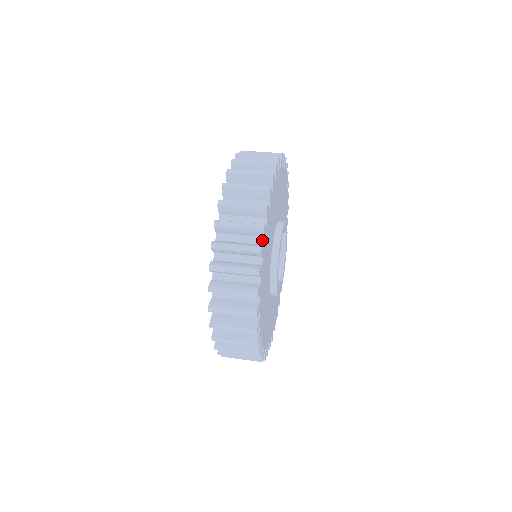
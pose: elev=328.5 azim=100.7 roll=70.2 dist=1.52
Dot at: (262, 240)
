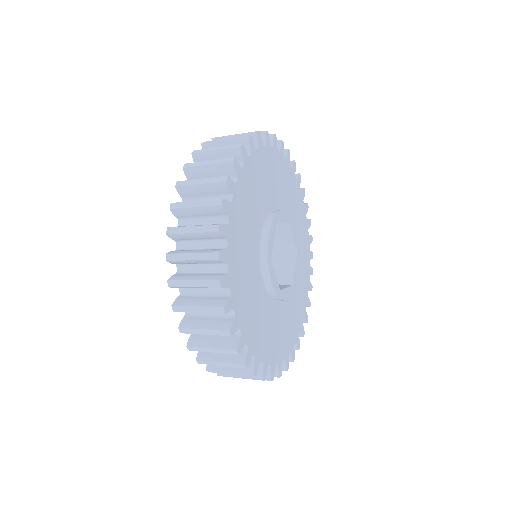
Dot at: (226, 220)
